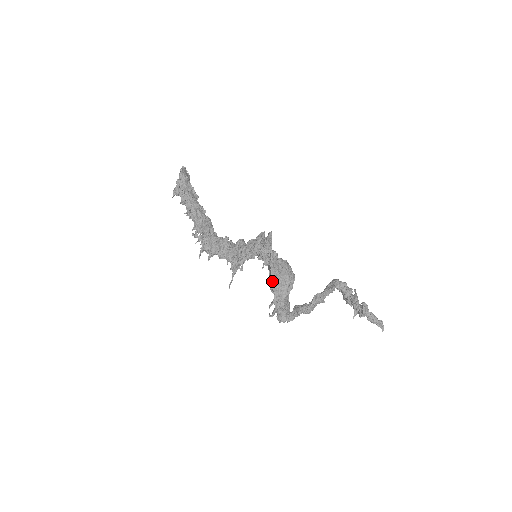
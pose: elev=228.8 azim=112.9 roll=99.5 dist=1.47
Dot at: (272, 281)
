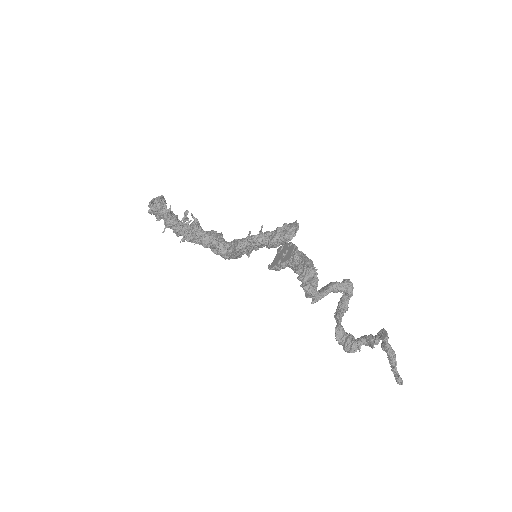
Dot at: (297, 248)
